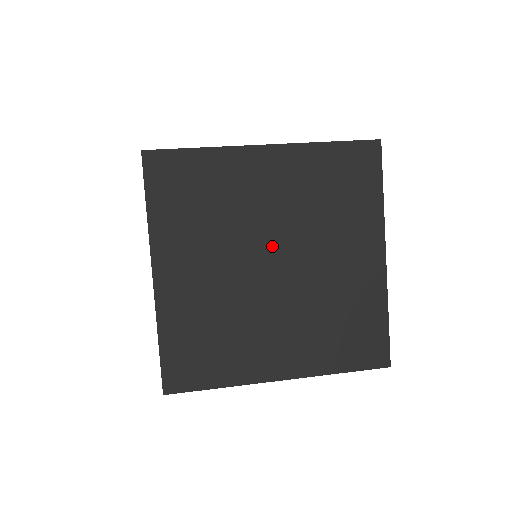
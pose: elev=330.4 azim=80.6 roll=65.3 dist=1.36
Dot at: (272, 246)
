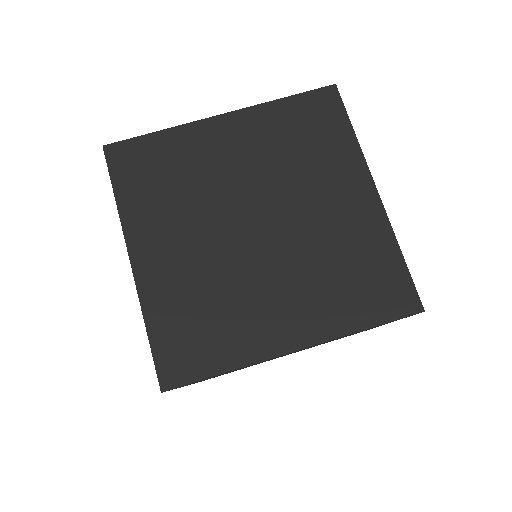
Dot at: (287, 354)
